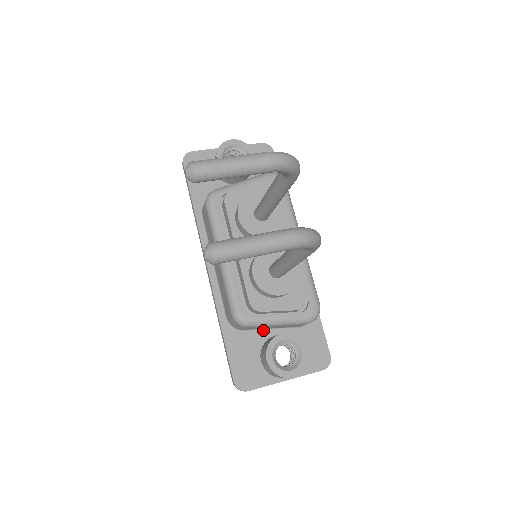
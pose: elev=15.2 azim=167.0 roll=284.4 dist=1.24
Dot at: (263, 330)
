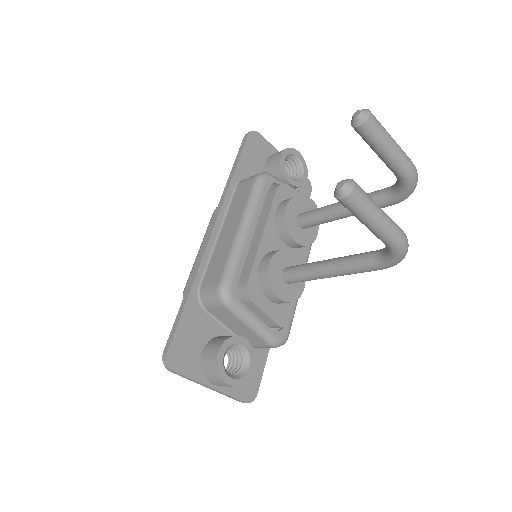
Dot at: (221, 324)
